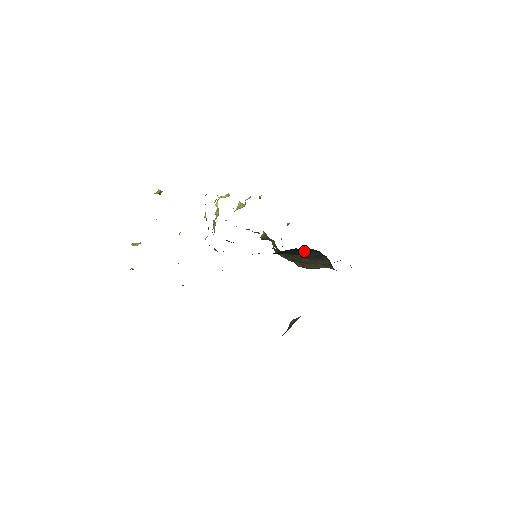
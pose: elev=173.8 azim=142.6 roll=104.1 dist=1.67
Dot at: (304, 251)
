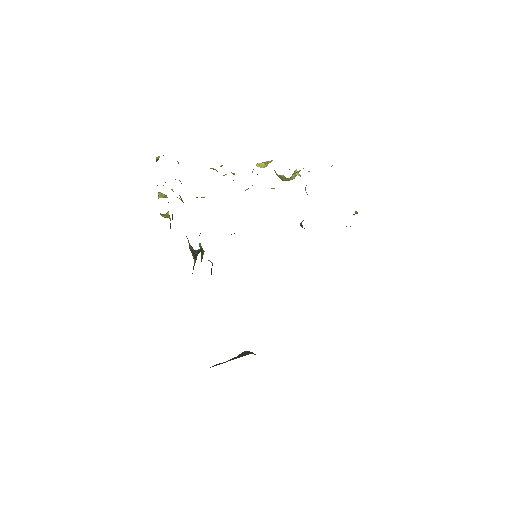
Dot at: occluded
